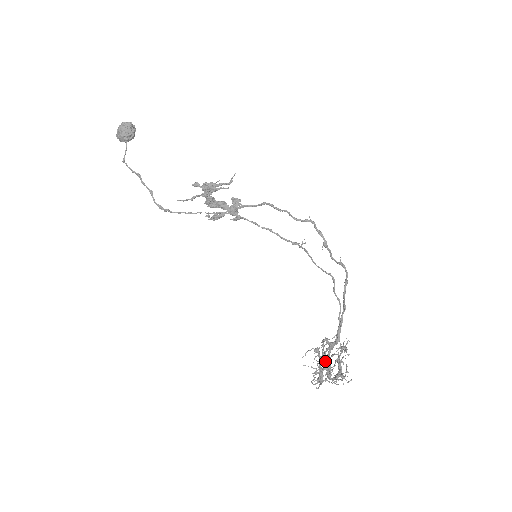
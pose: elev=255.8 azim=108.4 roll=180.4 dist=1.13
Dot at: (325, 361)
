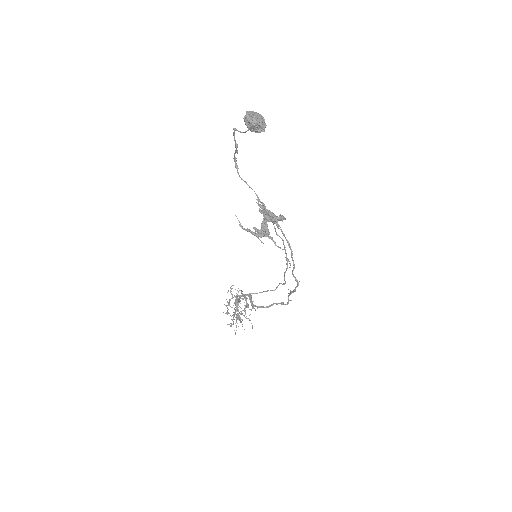
Dot at: (241, 296)
